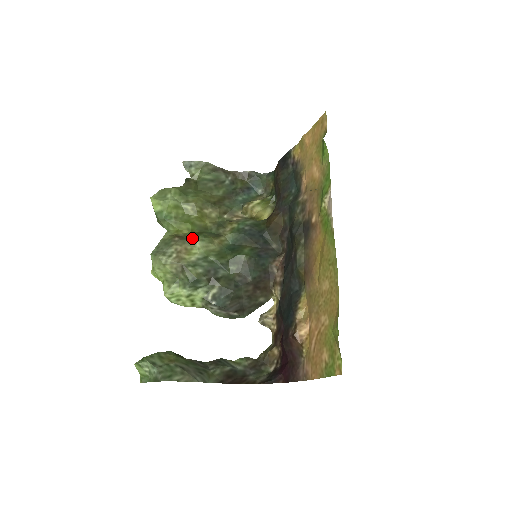
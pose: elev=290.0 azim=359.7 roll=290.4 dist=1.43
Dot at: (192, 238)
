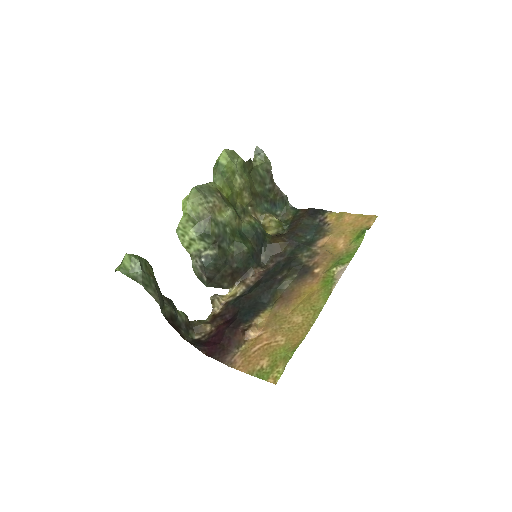
Dot at: (228, 204)
